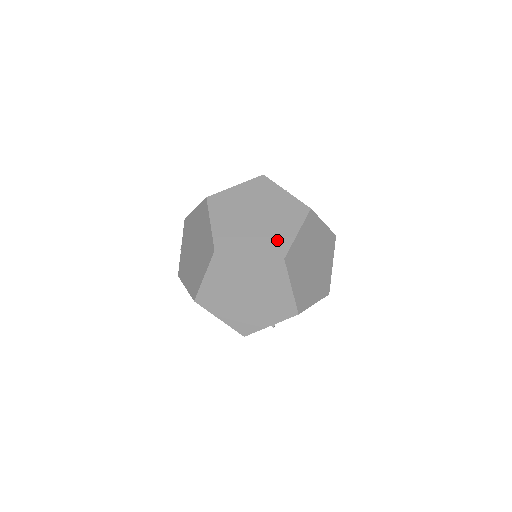
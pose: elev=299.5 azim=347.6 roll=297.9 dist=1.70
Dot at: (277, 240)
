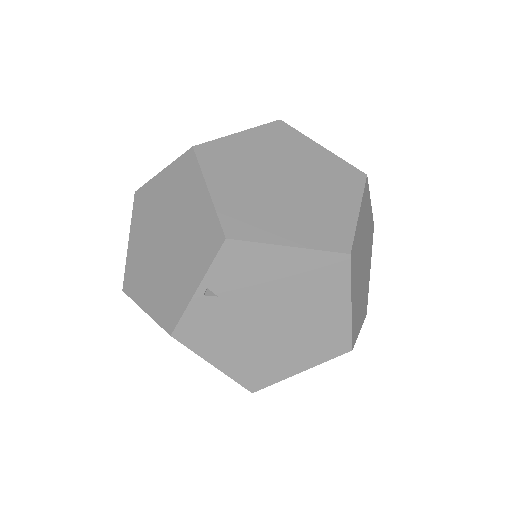
Dot at: occluded
